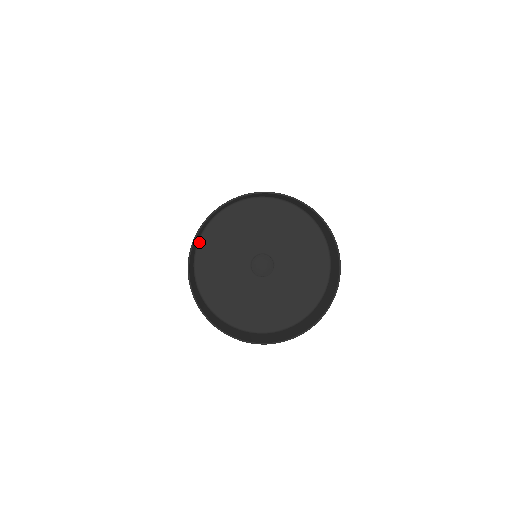
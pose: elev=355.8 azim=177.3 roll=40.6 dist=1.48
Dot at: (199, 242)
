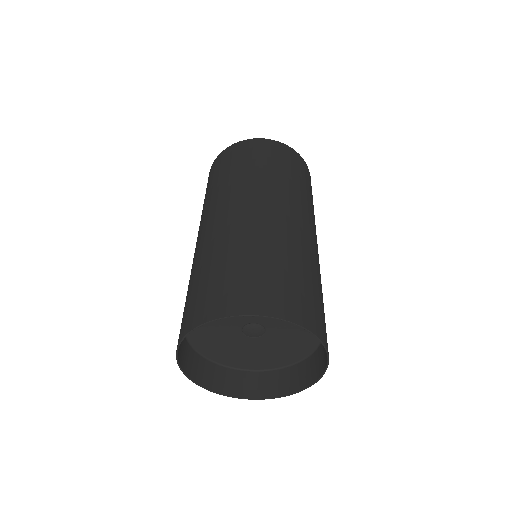
Dot at: occluded
